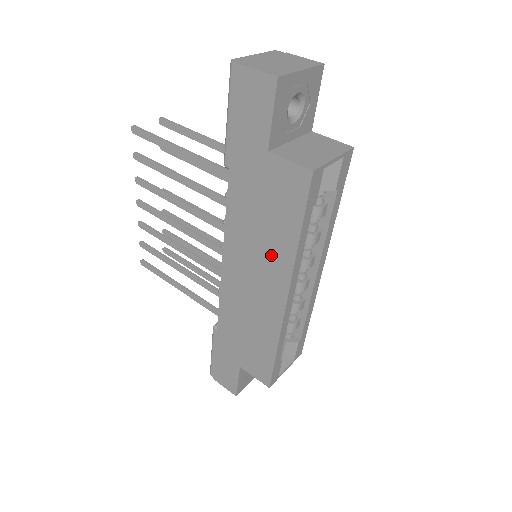
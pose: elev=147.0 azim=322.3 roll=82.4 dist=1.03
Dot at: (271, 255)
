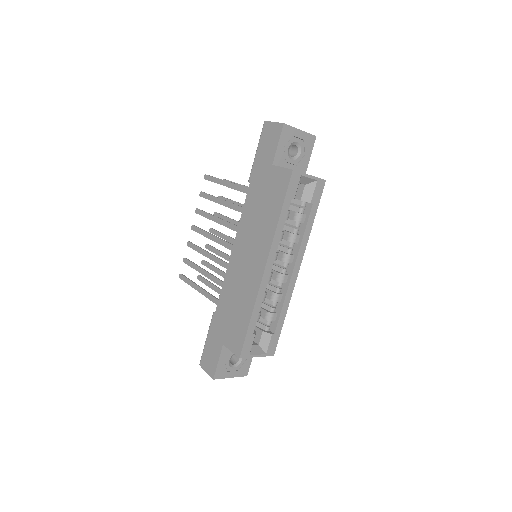
Dot at: (262, 234)
